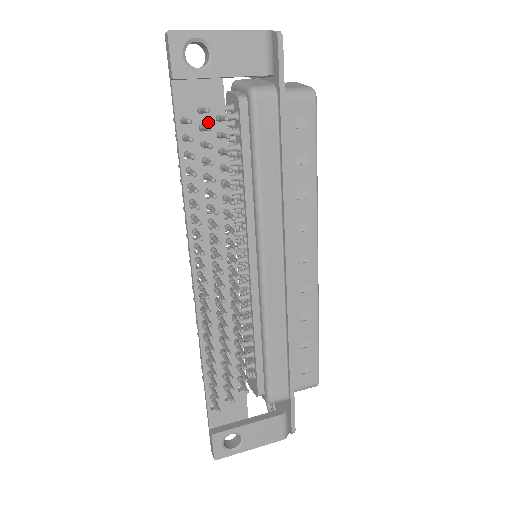
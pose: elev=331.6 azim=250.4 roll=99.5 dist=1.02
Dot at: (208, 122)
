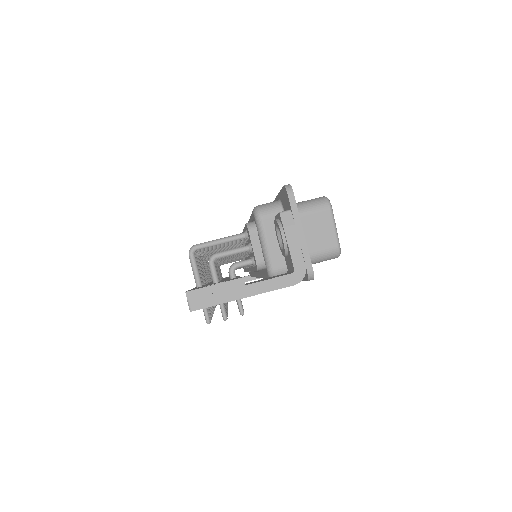
Dot at: occluded
